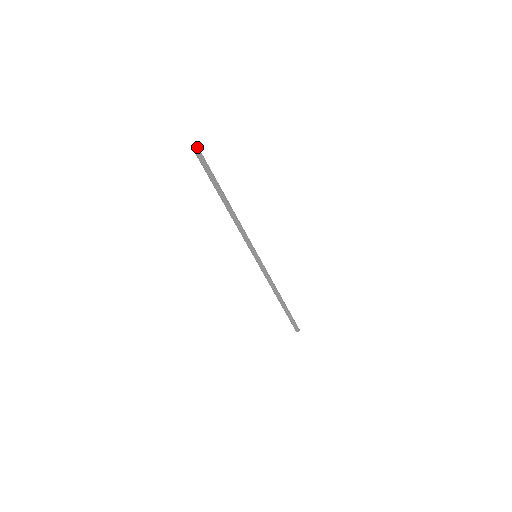
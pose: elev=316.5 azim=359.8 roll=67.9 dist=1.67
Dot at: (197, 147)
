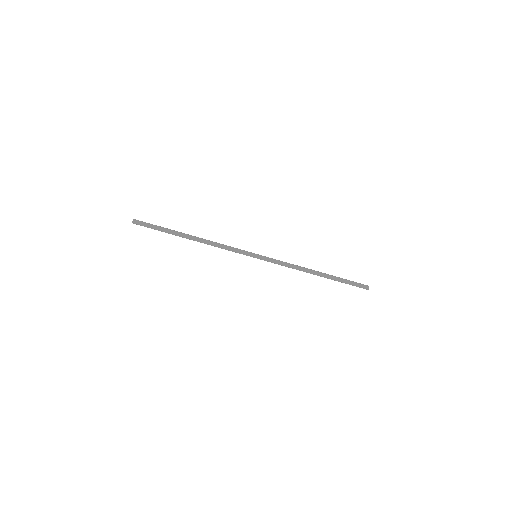
Dot at: (134, 221)
